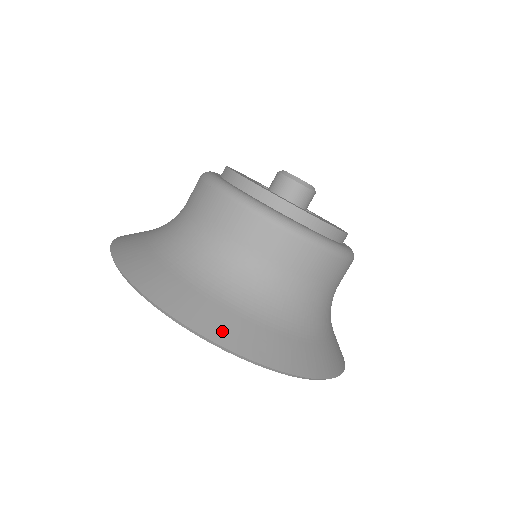
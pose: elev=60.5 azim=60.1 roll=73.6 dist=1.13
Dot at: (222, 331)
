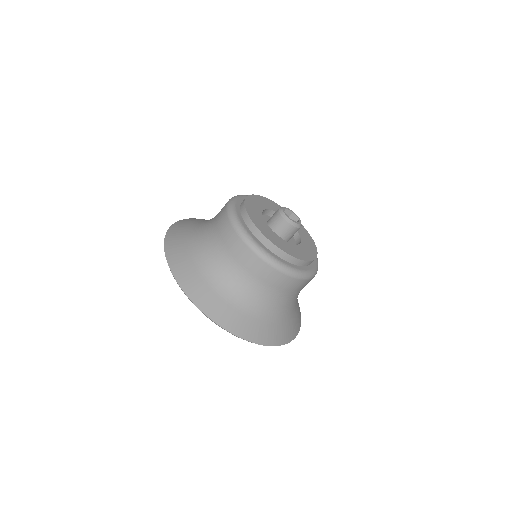
Dot at: (243, 330)
